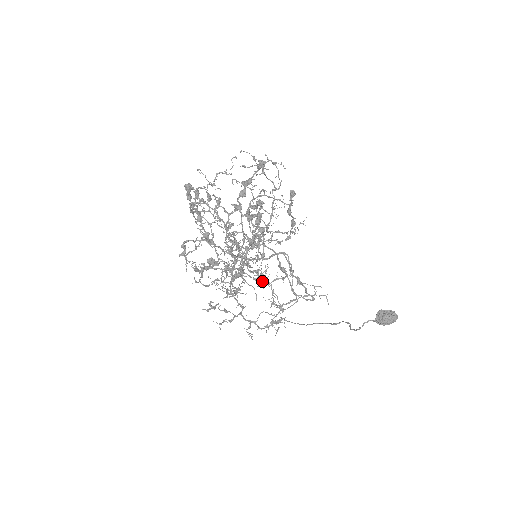
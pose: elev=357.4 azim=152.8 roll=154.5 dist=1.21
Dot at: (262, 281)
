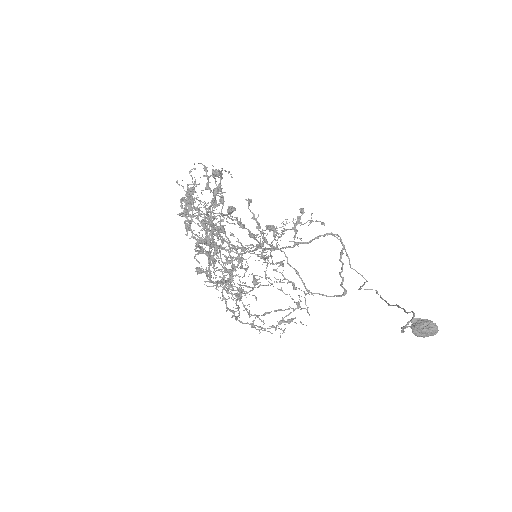
Dot at: occluded
